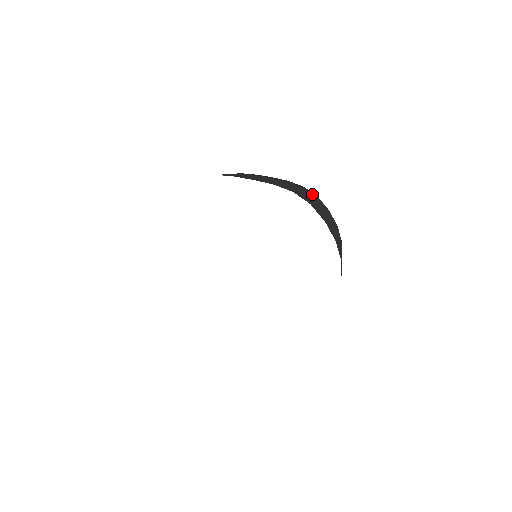
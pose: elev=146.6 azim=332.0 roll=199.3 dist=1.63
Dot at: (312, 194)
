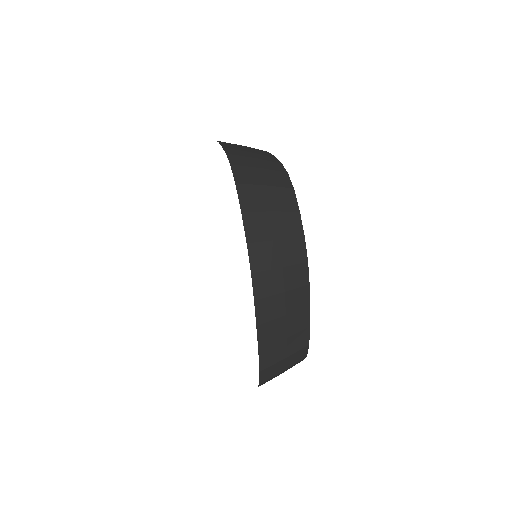
Dot at: (283, 182)
